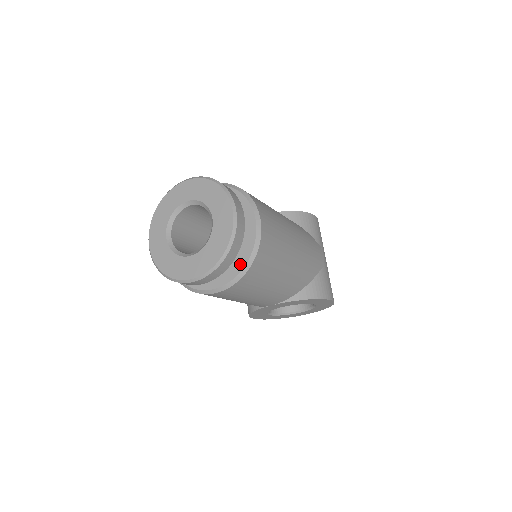
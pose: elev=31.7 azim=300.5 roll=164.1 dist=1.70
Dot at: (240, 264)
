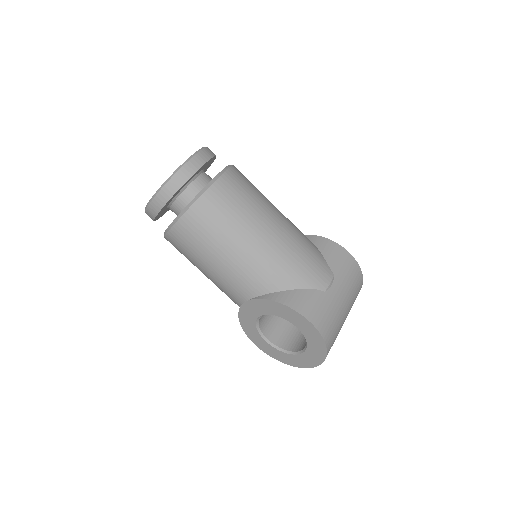
Dot at: occluded
